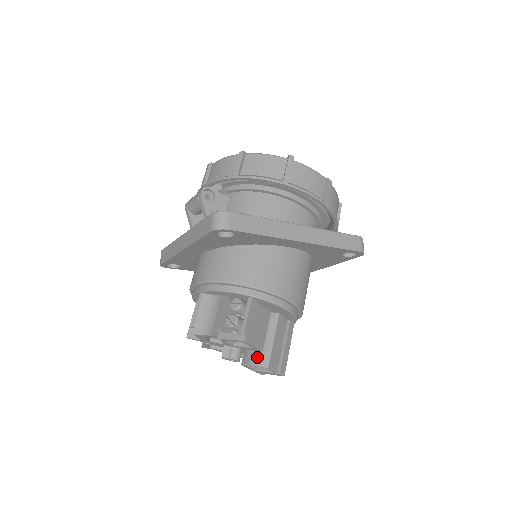
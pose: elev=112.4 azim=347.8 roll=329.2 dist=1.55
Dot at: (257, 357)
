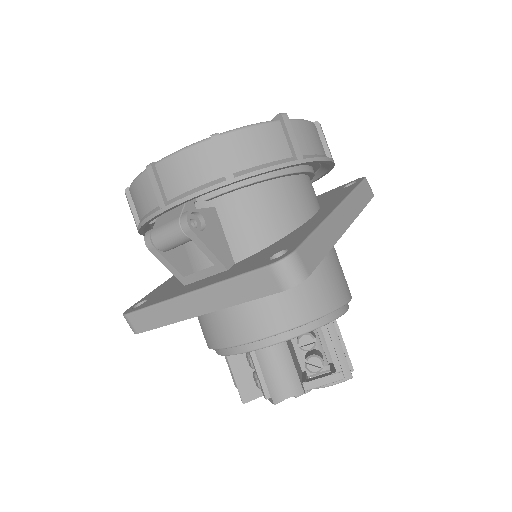
Dot at: occluded
